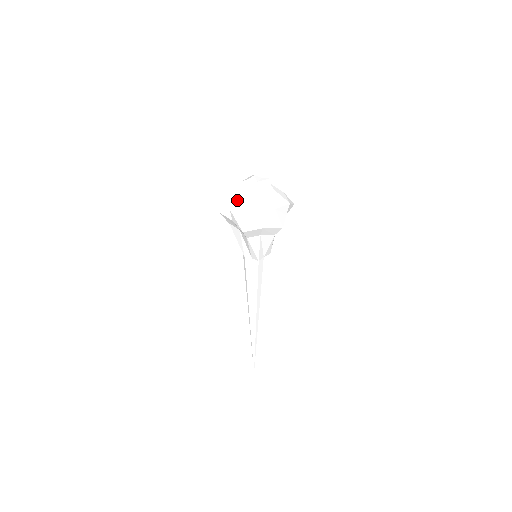
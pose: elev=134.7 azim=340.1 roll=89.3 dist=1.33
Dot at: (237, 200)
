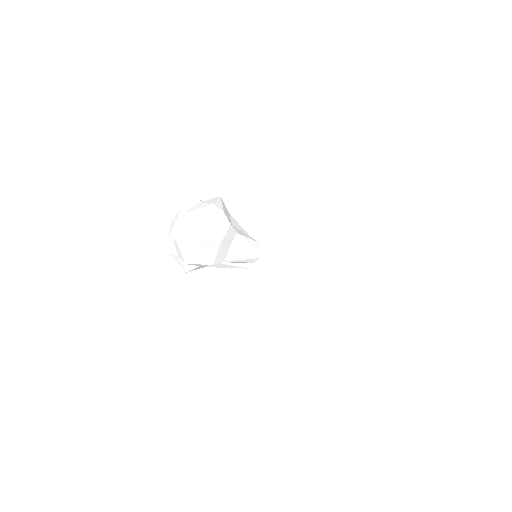
Dot at: (169, 244)
